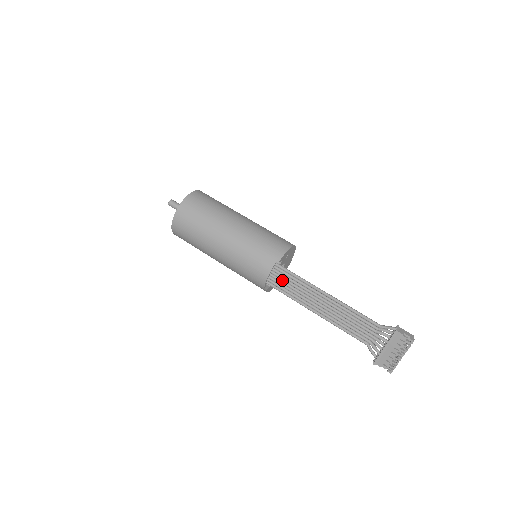
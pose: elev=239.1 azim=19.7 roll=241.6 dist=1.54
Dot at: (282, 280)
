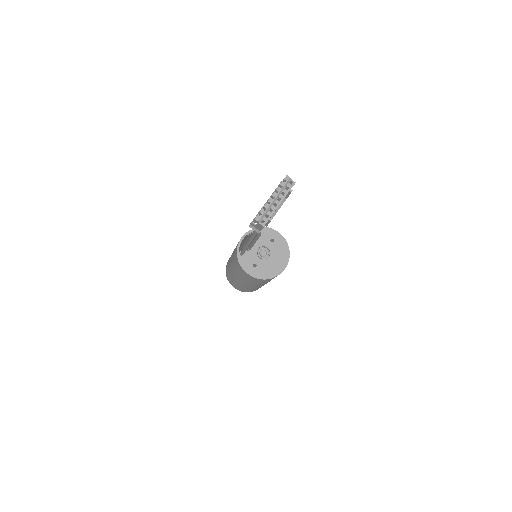
Dot at: occluded
